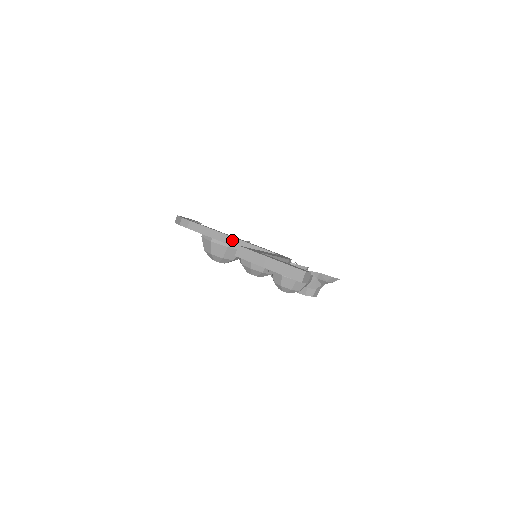
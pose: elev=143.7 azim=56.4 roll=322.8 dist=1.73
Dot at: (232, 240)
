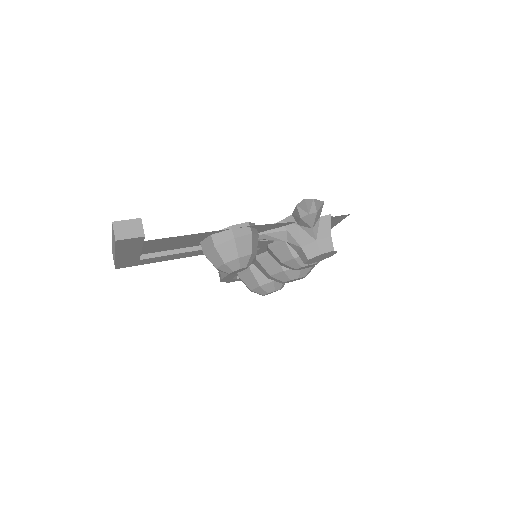
Dot at: occluded
